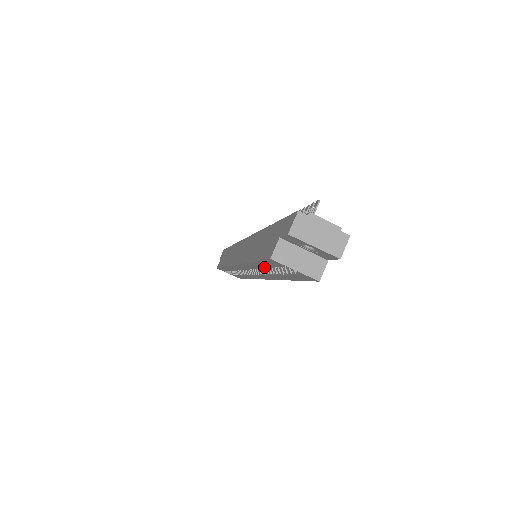
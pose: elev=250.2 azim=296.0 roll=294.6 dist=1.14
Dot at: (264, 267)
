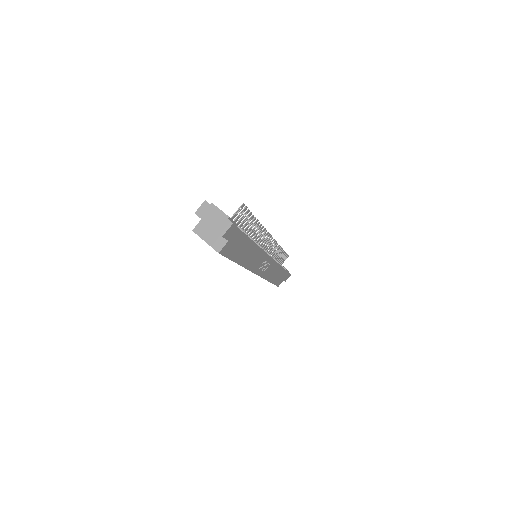
Dot at: occluded
